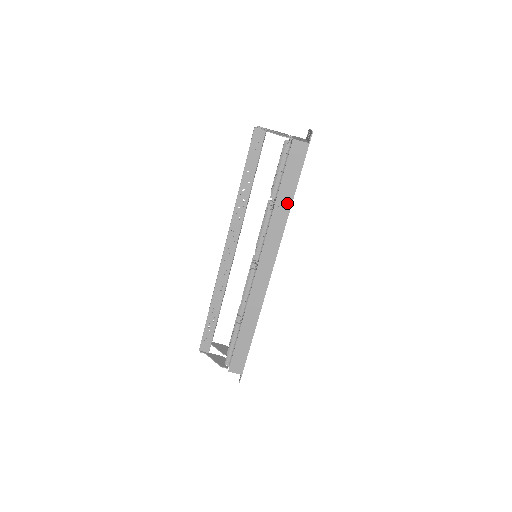
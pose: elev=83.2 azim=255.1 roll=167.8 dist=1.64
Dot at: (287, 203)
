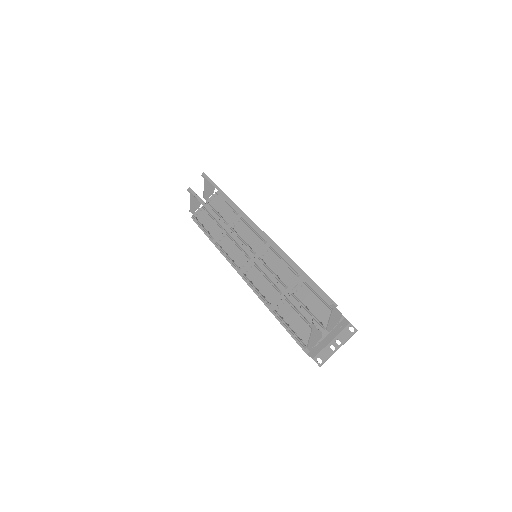
Dot at: occluded
